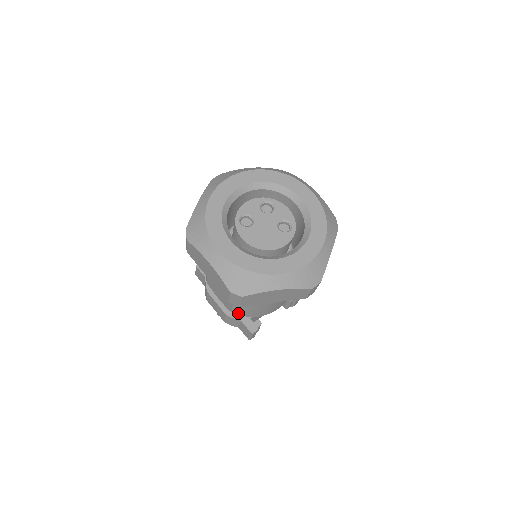
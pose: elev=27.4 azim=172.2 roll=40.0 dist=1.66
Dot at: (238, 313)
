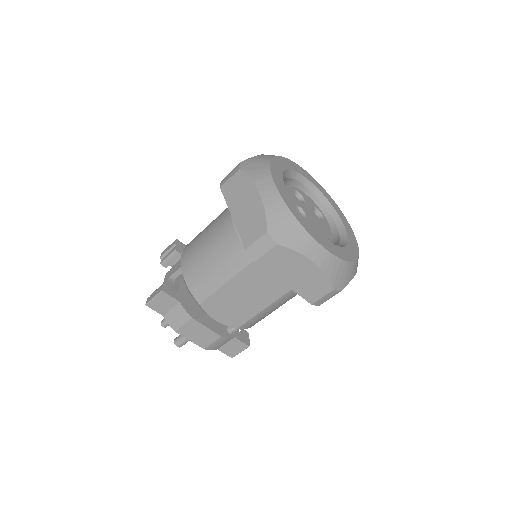
Dot at: (245, 327)
